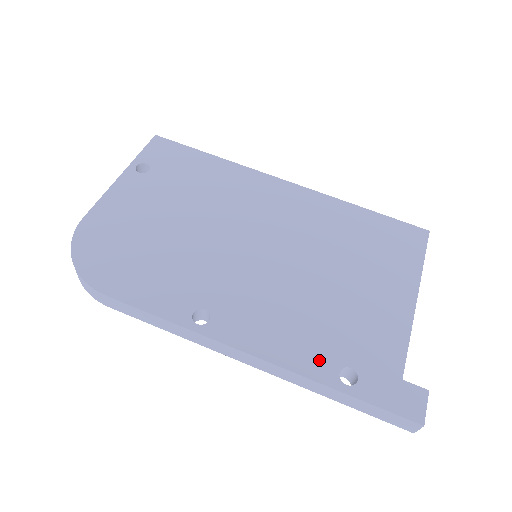
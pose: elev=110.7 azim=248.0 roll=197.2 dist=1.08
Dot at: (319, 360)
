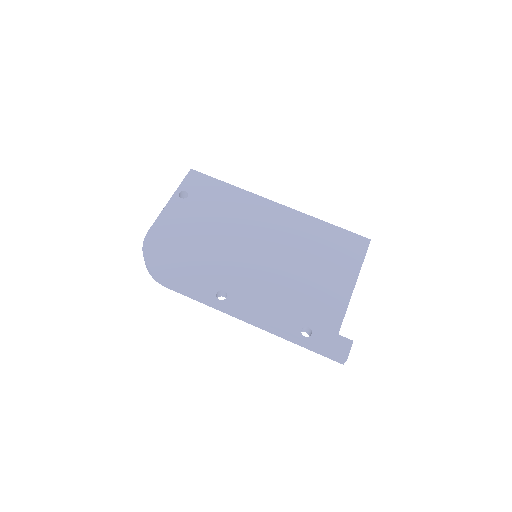
Dot at: (290, 322)
